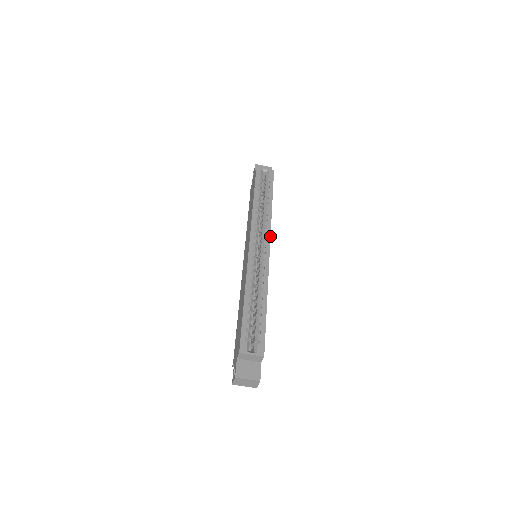
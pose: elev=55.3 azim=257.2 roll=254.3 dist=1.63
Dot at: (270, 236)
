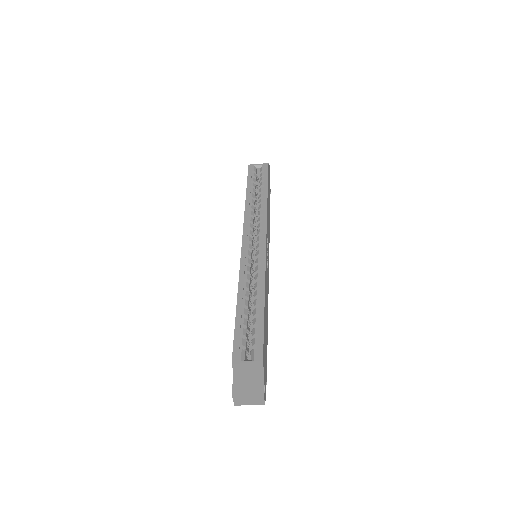
Dot at: (266, 230)
